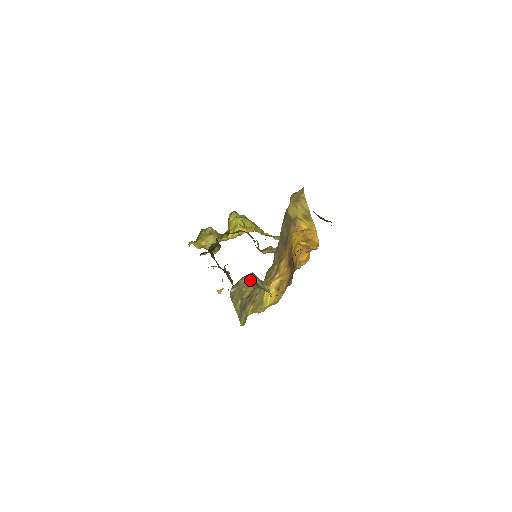
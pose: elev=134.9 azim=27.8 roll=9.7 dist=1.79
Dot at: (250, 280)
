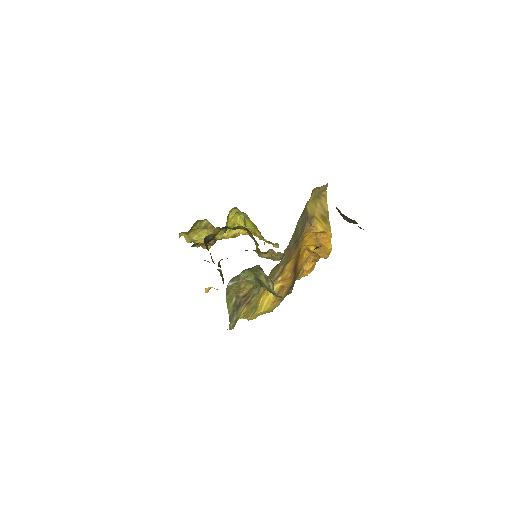
Dot at: (252, 275)
